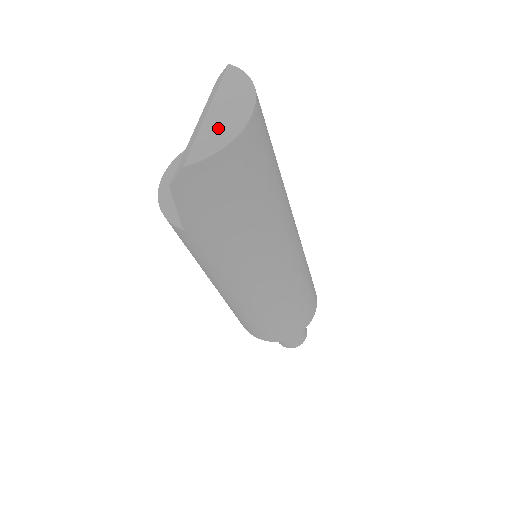
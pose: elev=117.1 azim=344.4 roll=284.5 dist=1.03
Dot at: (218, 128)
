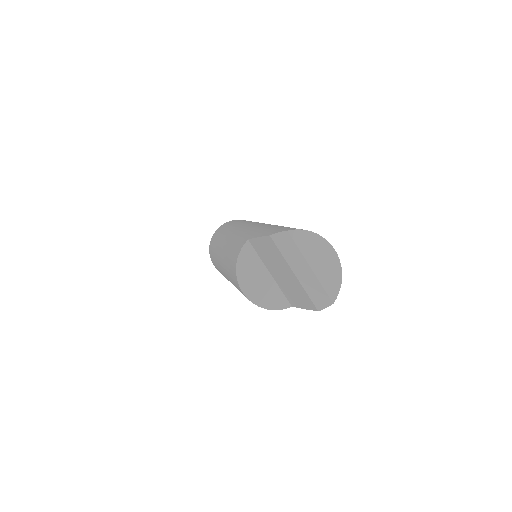
Dot at: (328, 272)
